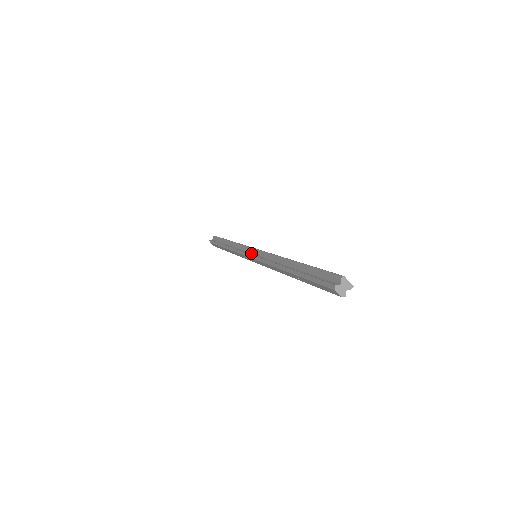
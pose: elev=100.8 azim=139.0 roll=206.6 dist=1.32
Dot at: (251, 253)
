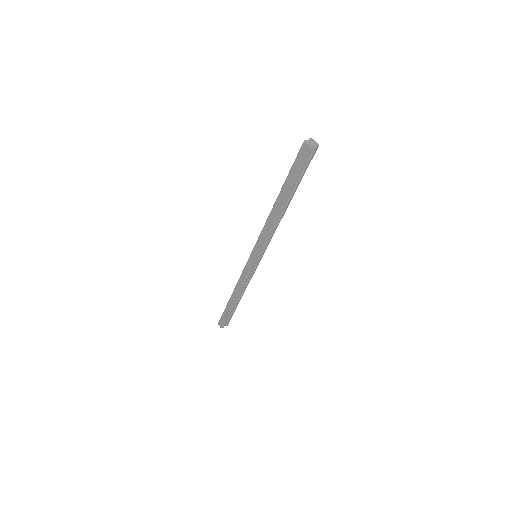
Dot at: occluded
